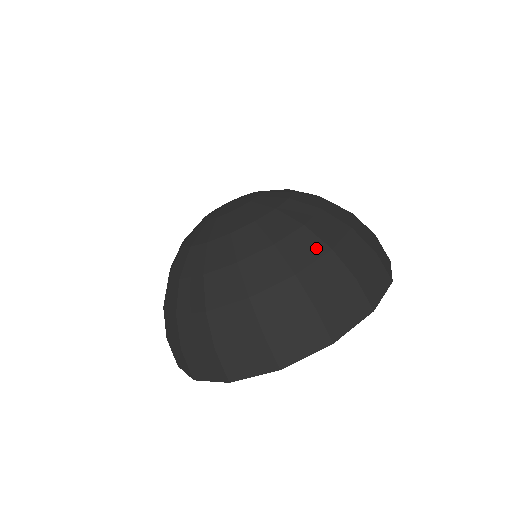
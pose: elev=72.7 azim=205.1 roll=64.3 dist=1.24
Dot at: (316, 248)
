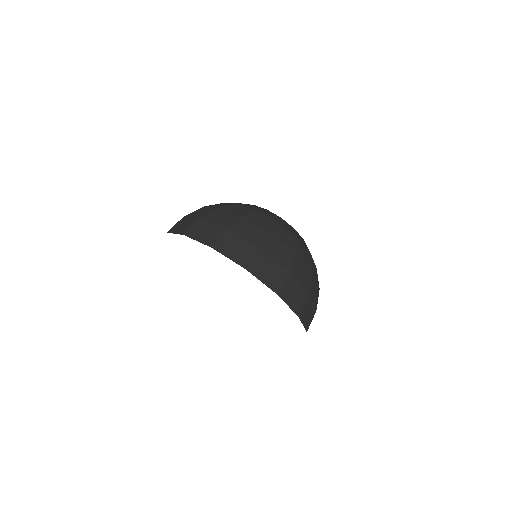
Dot at: (309, 264)
